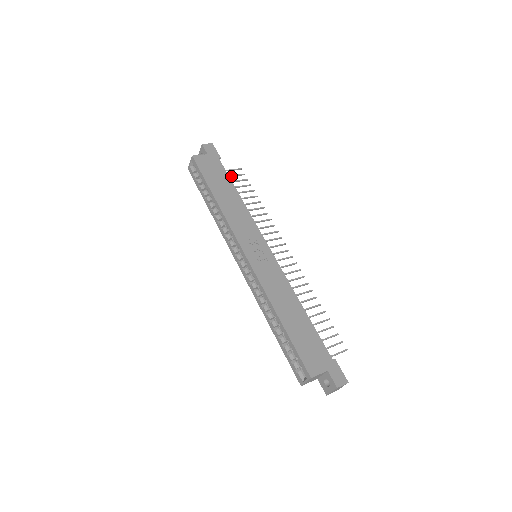
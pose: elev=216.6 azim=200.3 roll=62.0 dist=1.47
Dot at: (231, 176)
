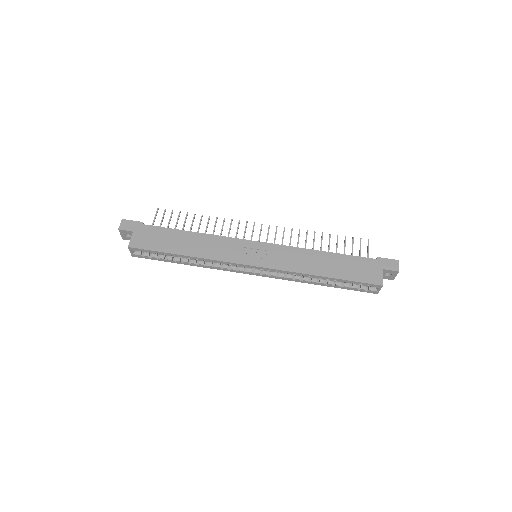
Dot at: (161, 223)
